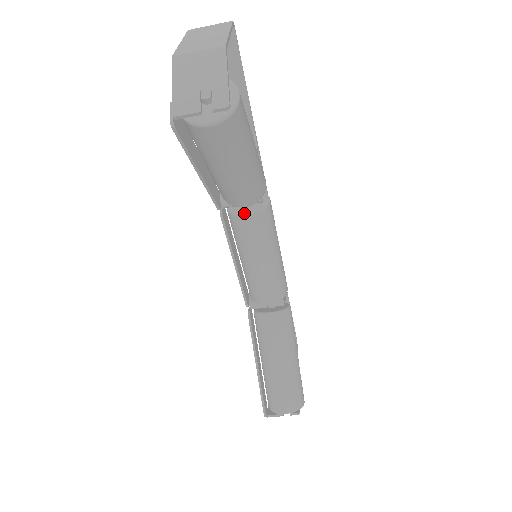
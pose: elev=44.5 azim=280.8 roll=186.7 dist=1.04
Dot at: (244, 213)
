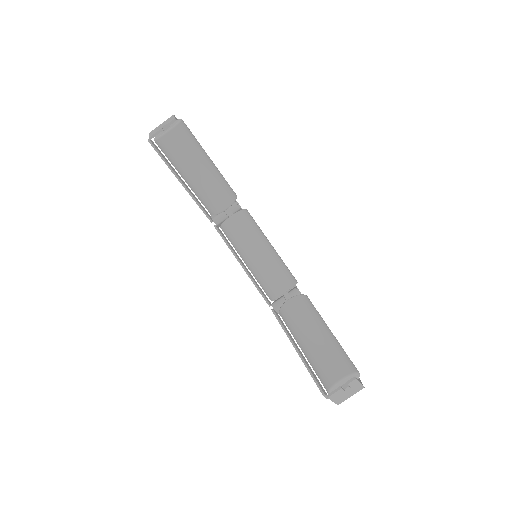
Dot at: (229, 217)
